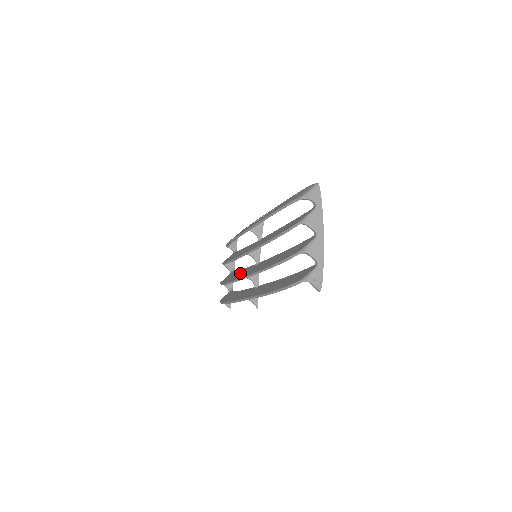
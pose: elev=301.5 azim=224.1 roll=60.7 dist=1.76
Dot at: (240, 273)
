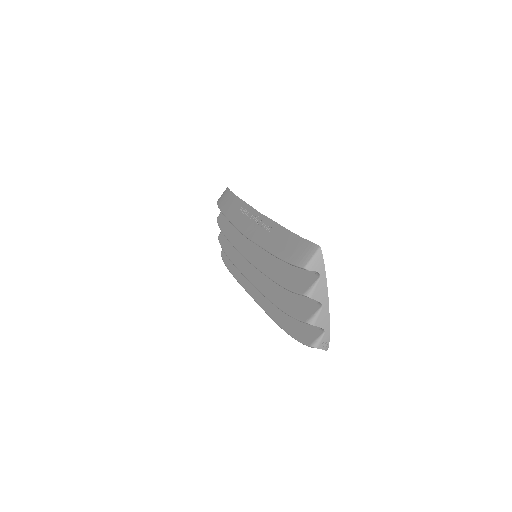
Dot at: (240, 255)
